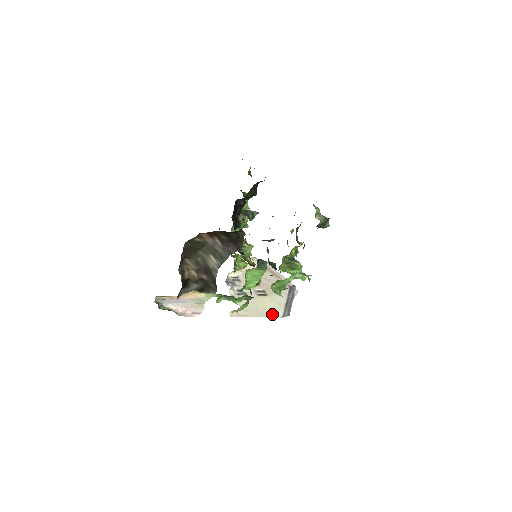
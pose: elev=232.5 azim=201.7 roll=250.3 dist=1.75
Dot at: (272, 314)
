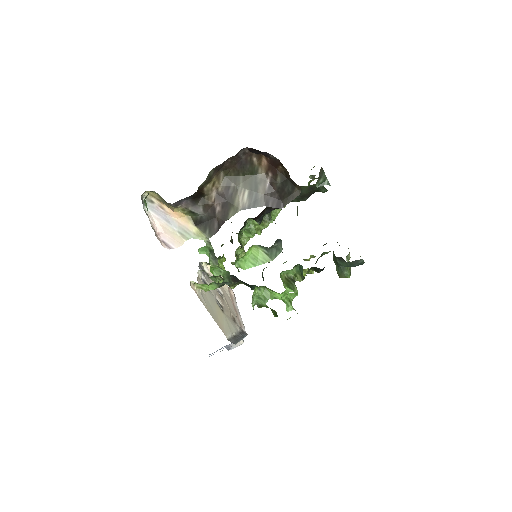
Dot at: (221, 327)
